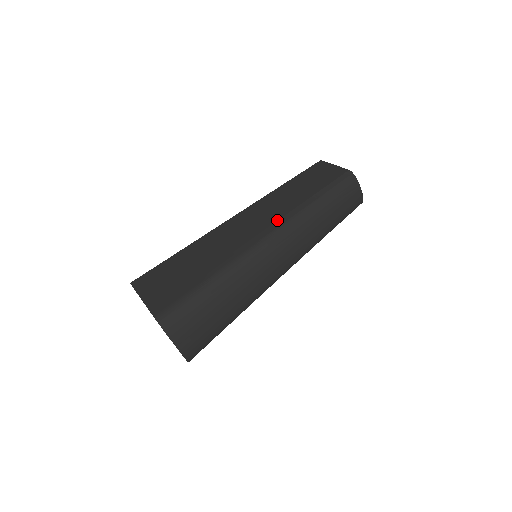
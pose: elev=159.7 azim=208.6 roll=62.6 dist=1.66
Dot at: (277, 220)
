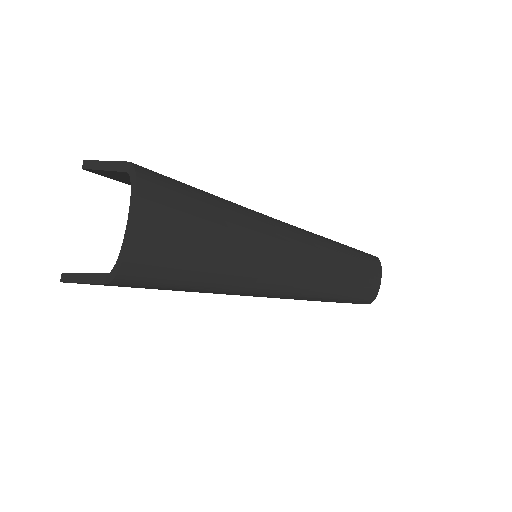
Dot at: occluded
